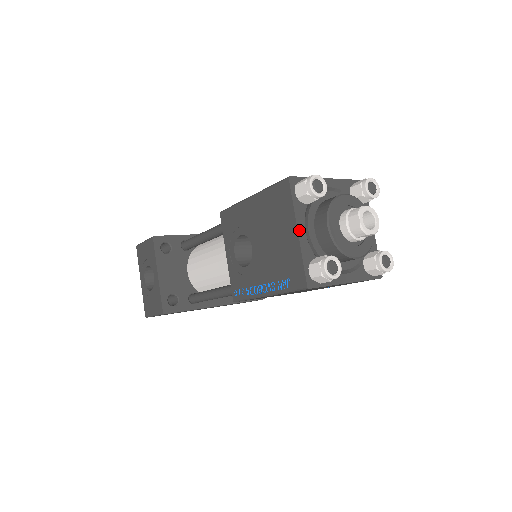
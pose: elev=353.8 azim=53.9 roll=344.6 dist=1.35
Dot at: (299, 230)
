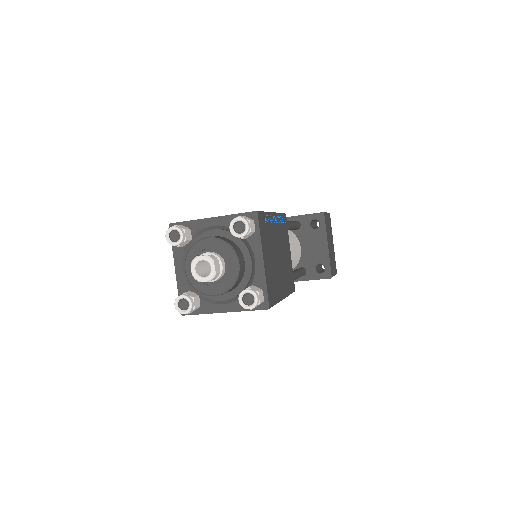
Dot at: (176, 268)
